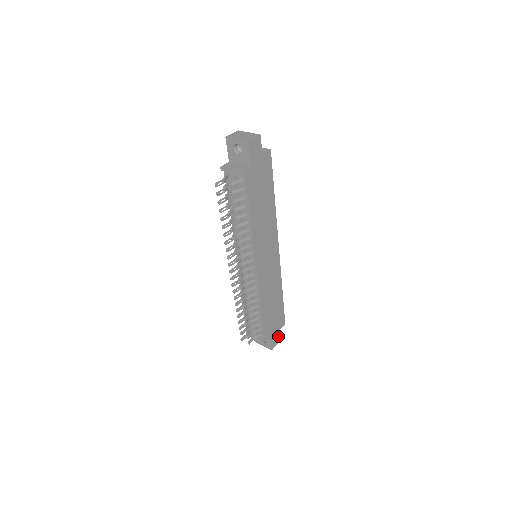
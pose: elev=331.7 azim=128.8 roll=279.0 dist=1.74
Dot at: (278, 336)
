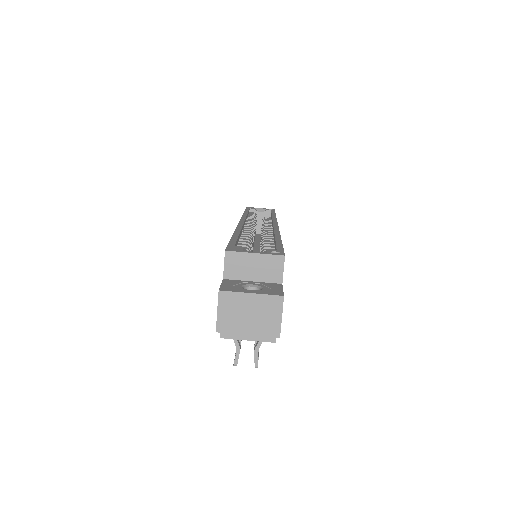
Dot at: occluded
